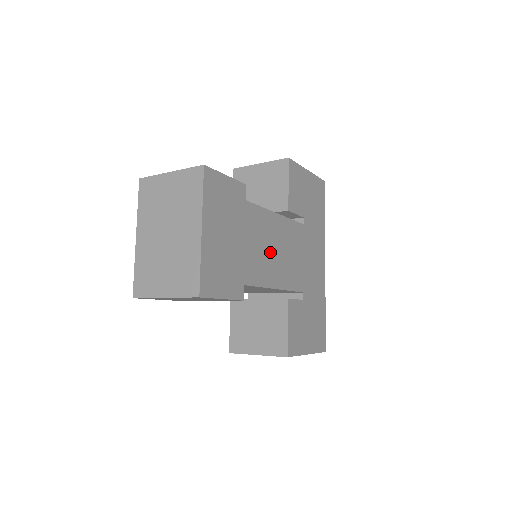
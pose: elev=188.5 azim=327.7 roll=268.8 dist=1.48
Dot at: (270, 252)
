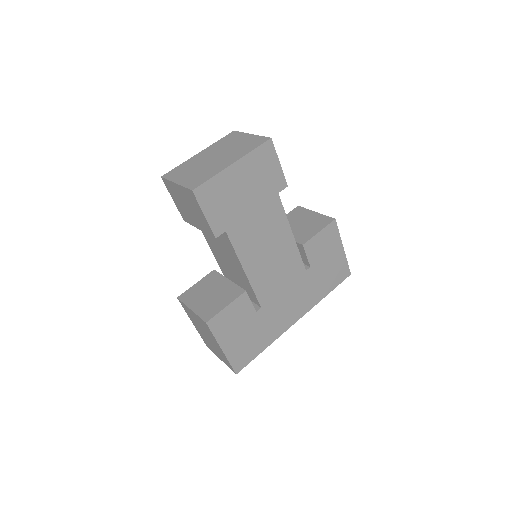
Dot at: (264, 245)
